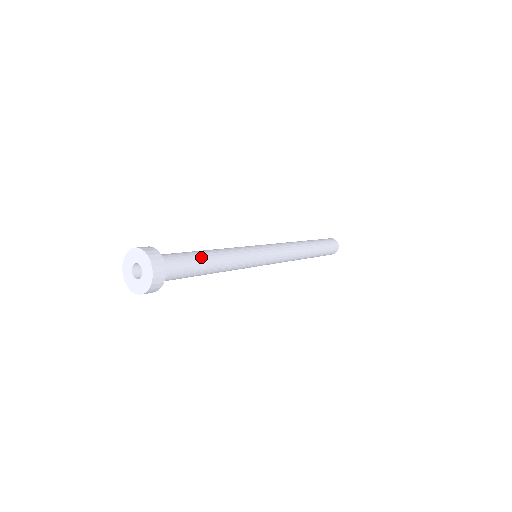
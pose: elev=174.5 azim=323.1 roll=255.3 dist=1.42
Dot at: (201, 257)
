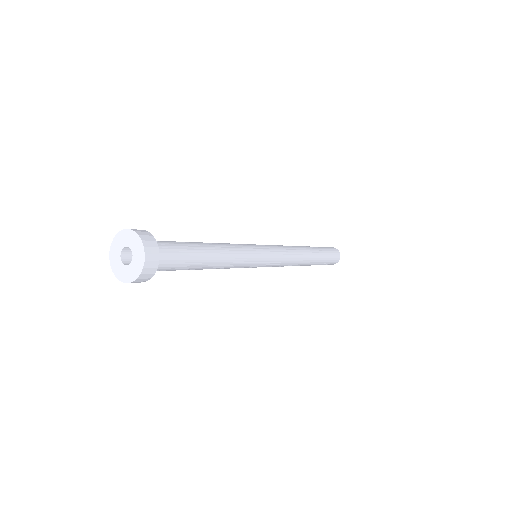
Dot at: (200, 253)
